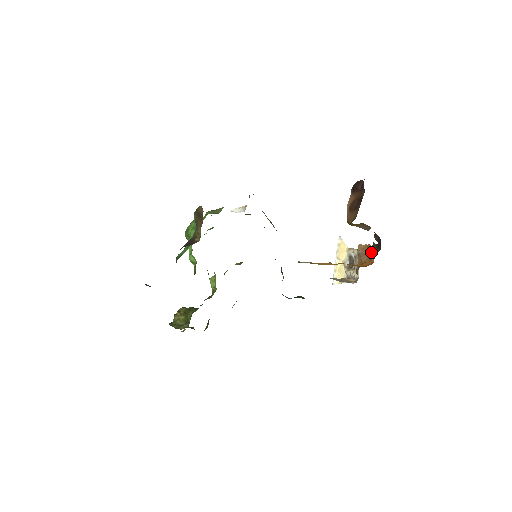
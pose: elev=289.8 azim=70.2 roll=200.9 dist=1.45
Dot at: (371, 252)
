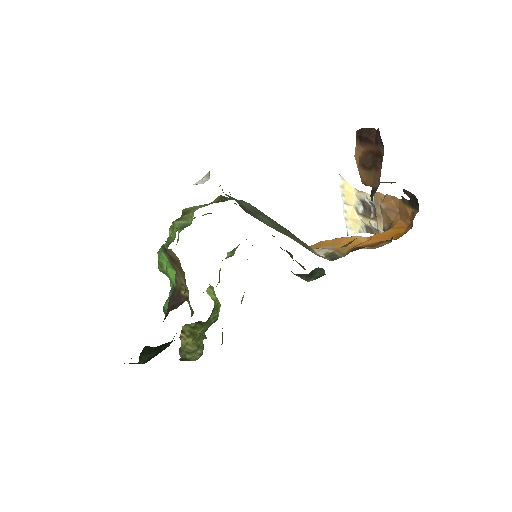
Dot at: (401, 208)
